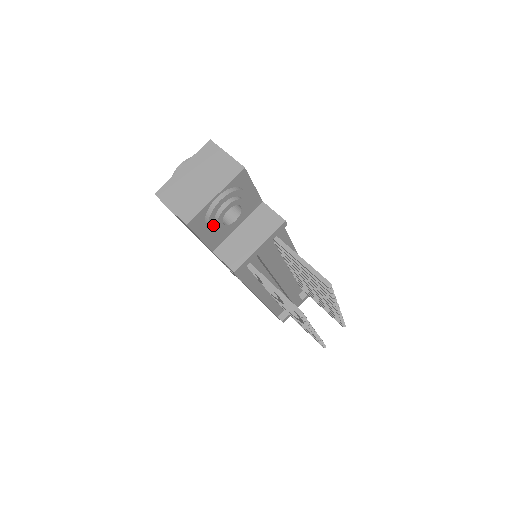
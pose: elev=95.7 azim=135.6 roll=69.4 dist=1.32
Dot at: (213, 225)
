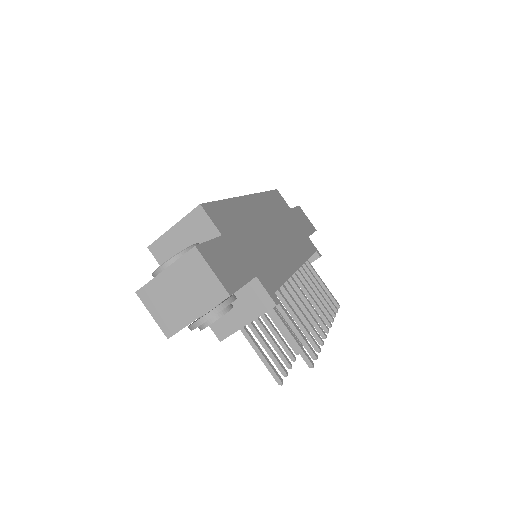
Dot at: occluded
